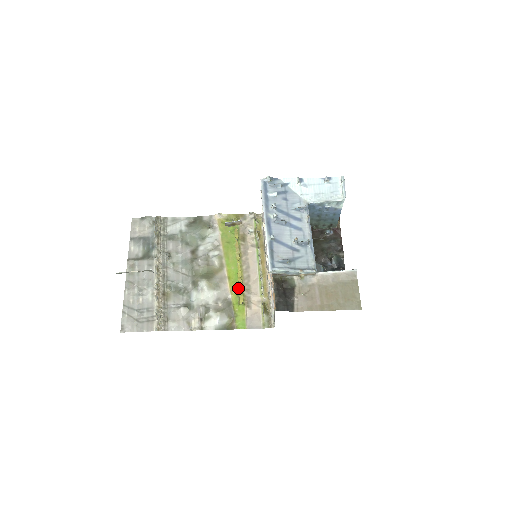
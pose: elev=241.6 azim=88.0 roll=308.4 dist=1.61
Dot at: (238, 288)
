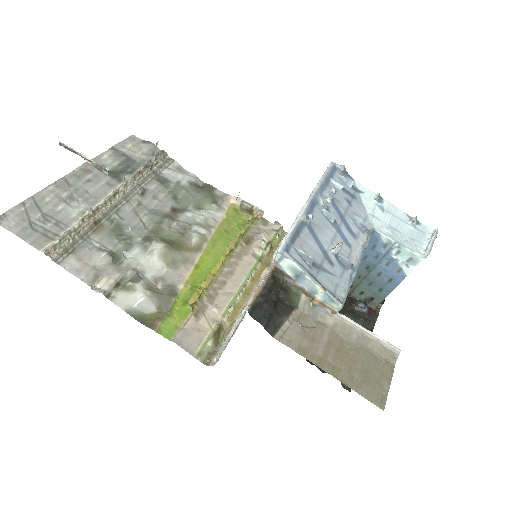
Dot at: (200, 285)
